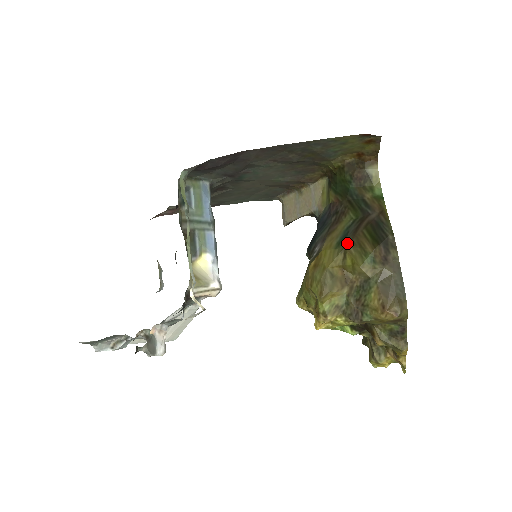
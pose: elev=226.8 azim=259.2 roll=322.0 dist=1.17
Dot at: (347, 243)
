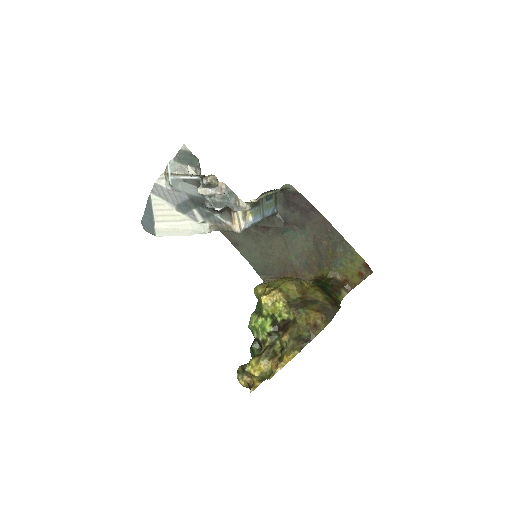
Dot at: occluded
